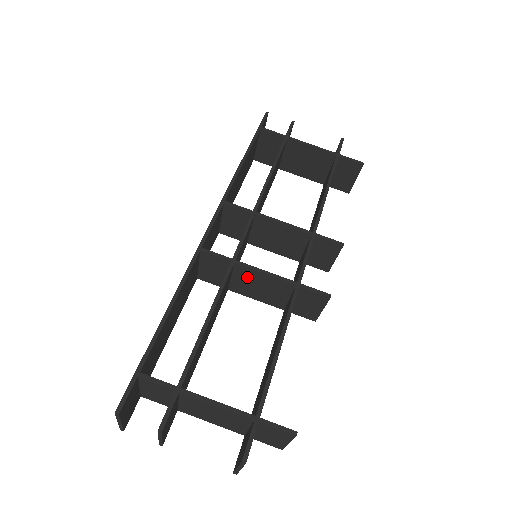
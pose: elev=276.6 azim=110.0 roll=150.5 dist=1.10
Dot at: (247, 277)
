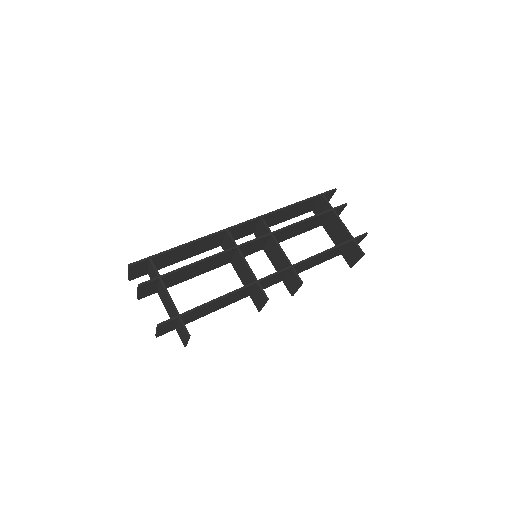
Dot at: (239, 261)
